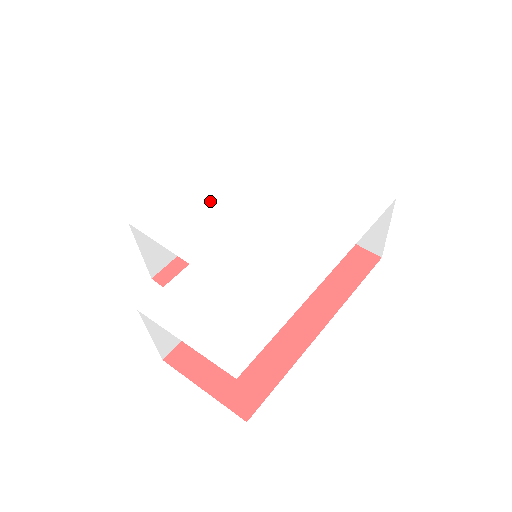
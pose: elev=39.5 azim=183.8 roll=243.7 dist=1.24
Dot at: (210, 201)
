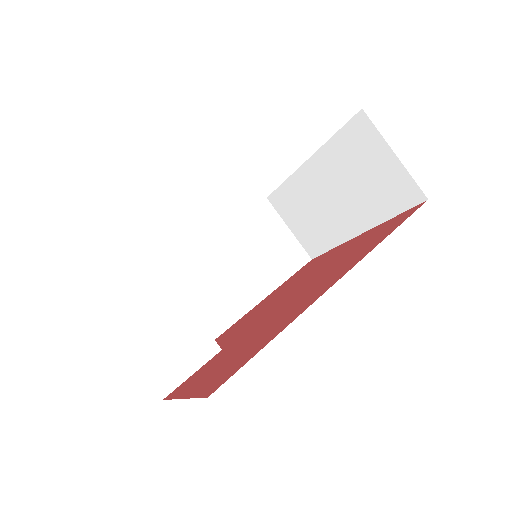
Dot at: occluded
